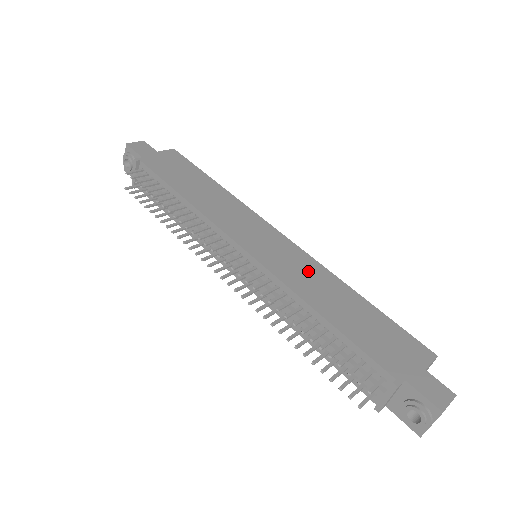
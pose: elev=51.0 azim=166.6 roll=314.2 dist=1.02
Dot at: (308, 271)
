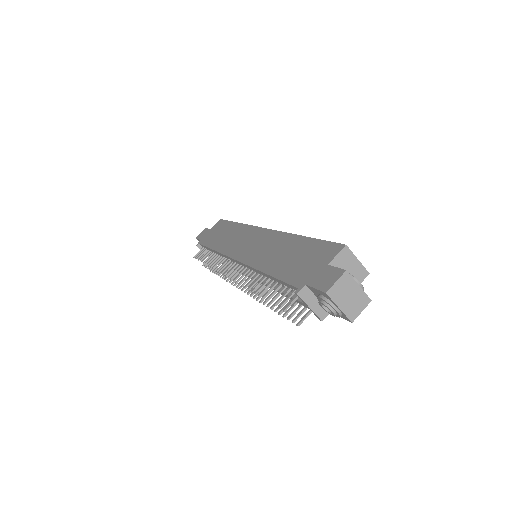
Dot at: (270, 244)
